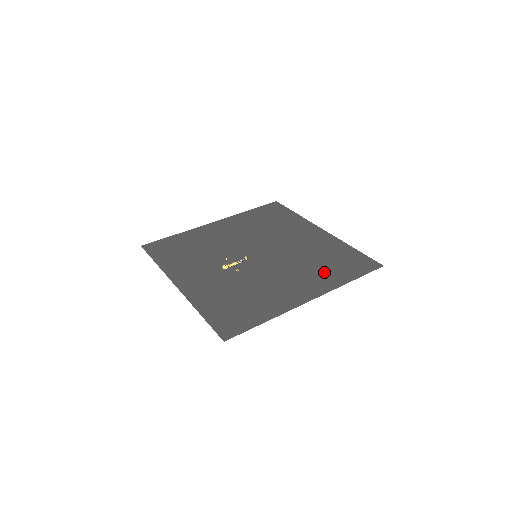
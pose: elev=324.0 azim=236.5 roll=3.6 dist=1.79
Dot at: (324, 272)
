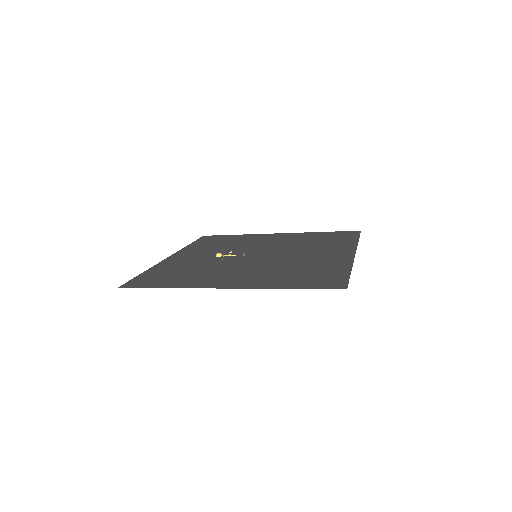
Dot at: (278, 277)
